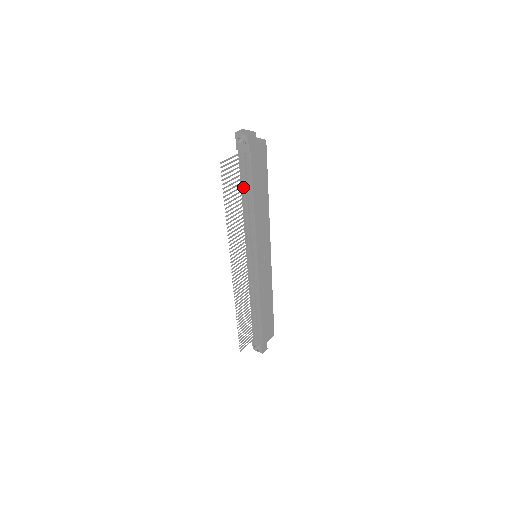
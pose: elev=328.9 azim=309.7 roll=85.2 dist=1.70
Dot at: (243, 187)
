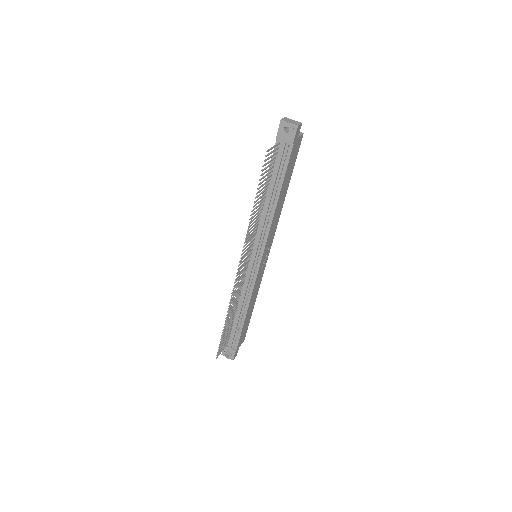
Dot at: (269, 180)
